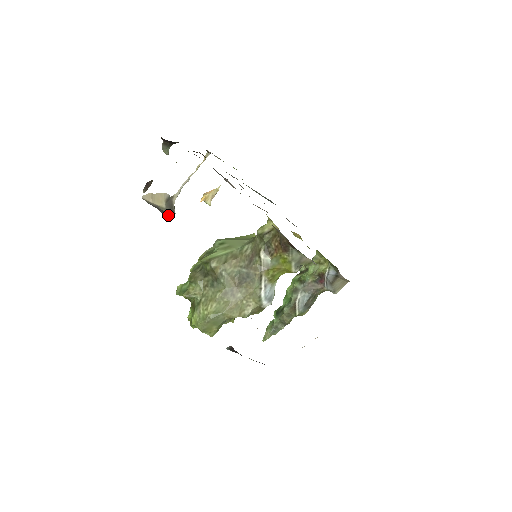
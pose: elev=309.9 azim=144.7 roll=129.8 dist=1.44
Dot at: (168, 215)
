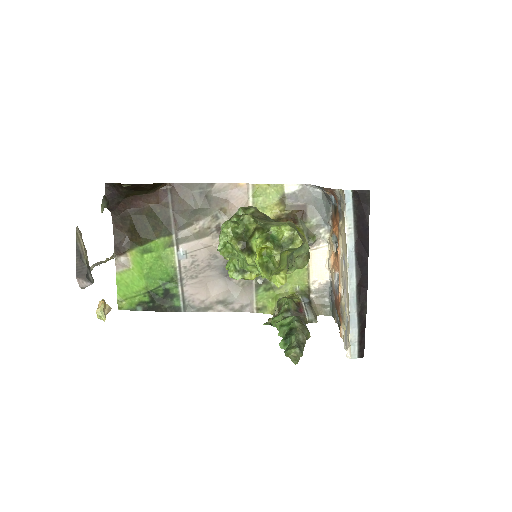
Dot at: (85, 280)
